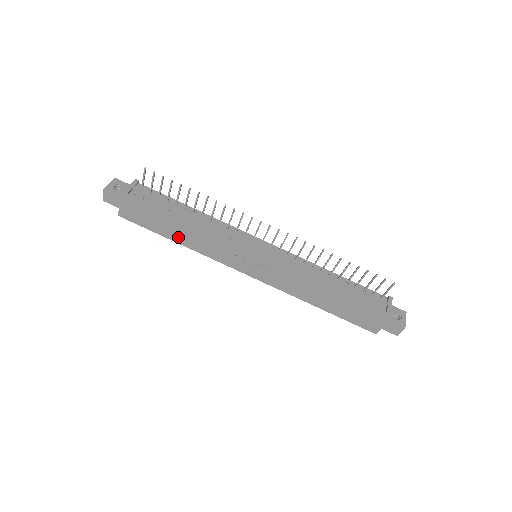
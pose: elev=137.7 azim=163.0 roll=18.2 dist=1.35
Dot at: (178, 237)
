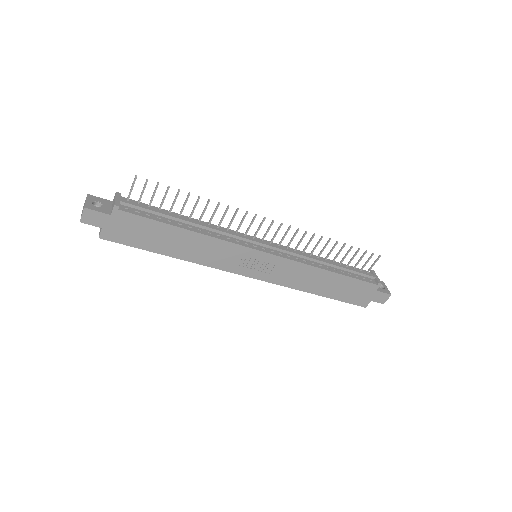
Dot at: (176, 250)
